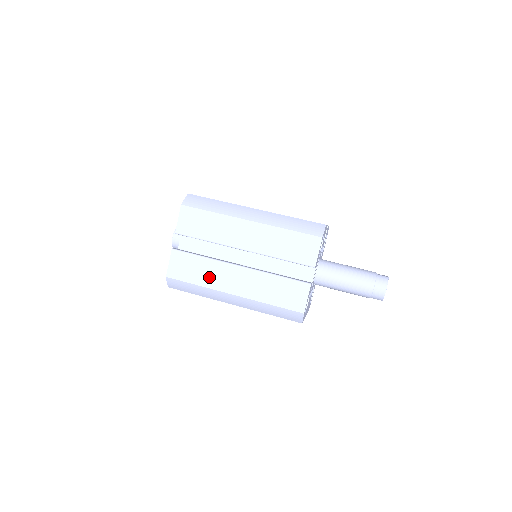
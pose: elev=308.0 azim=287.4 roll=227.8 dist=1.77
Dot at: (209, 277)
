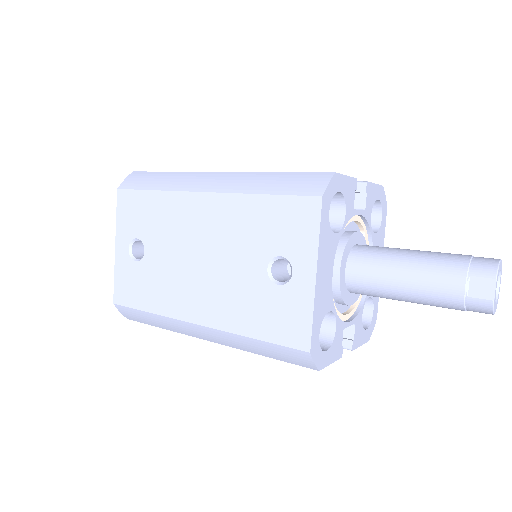
Dot at: occluded
